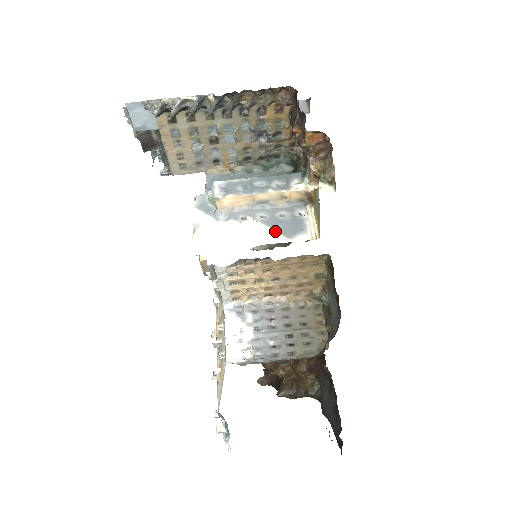
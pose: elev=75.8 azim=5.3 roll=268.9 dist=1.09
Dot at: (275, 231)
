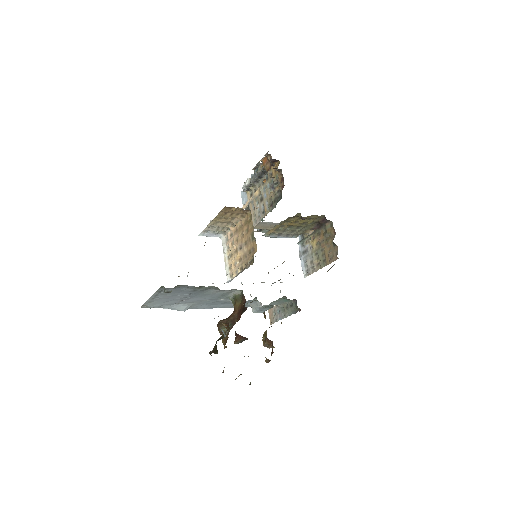
Dot at: occluded
